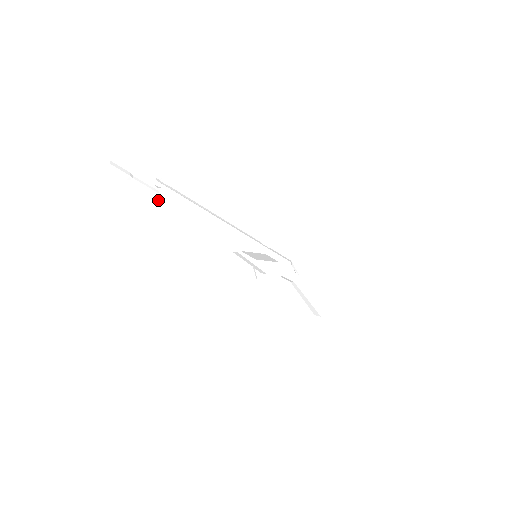
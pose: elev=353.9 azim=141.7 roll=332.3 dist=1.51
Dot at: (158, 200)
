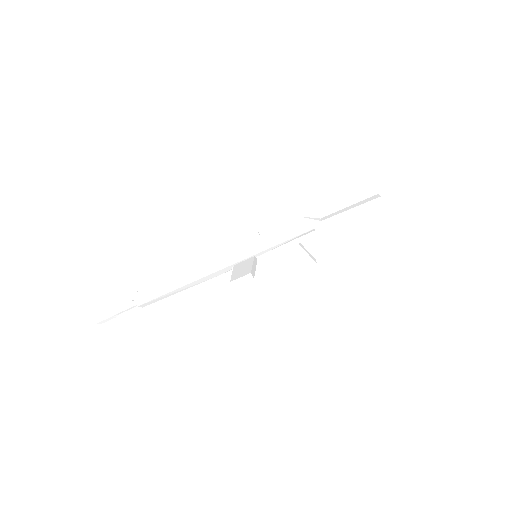
Dot at: occluded
